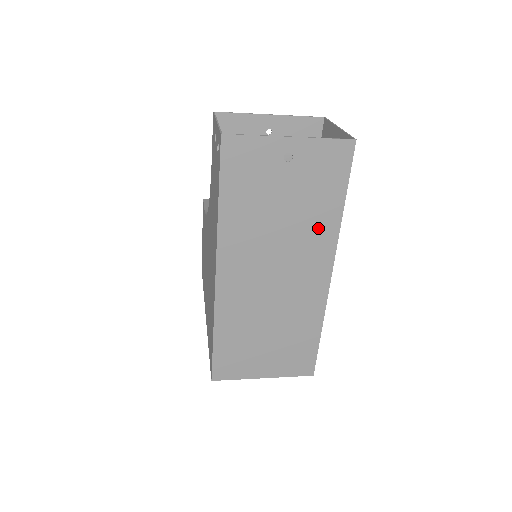
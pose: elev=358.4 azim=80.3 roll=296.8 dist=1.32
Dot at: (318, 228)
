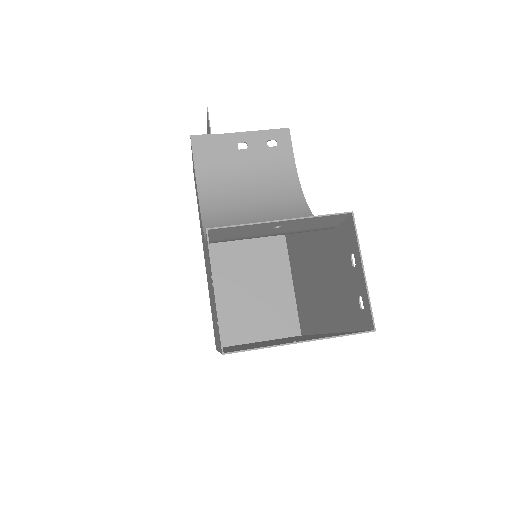
Dot at: occluded
